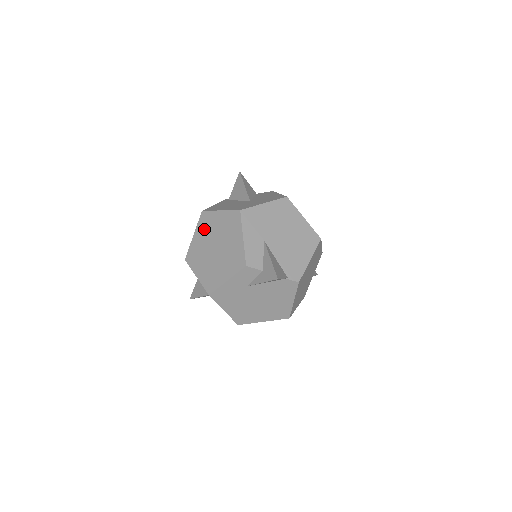
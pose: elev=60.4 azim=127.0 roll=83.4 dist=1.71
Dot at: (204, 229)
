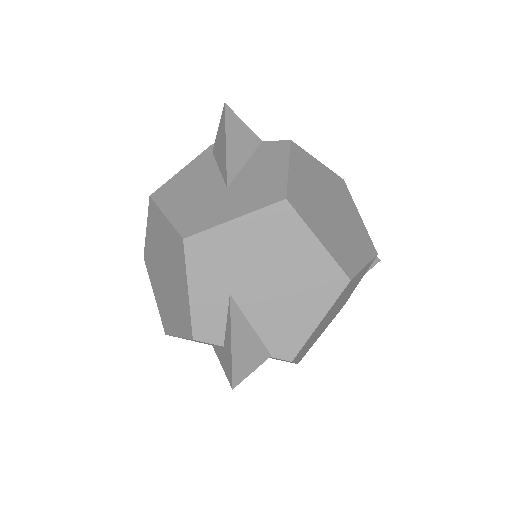
Dot at: (153, 230)
